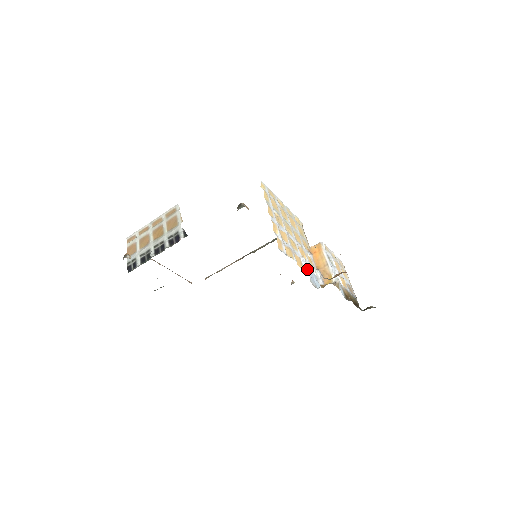
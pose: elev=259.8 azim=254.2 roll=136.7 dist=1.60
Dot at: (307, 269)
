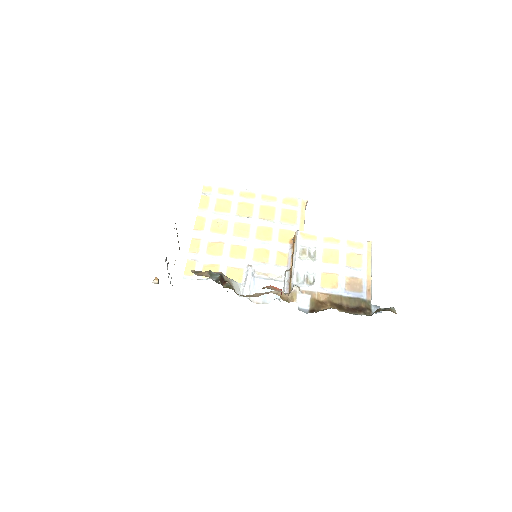
Dot at: (246, 283)
